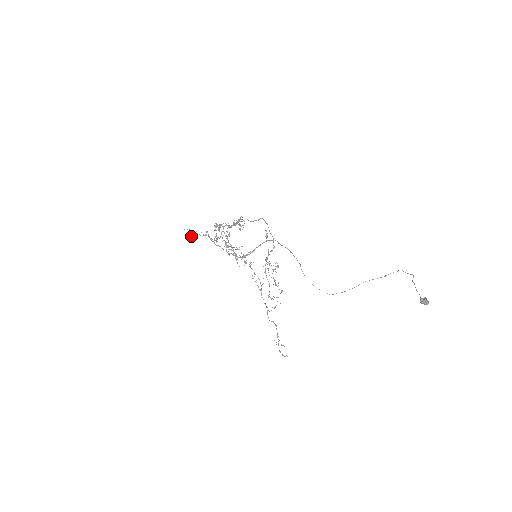
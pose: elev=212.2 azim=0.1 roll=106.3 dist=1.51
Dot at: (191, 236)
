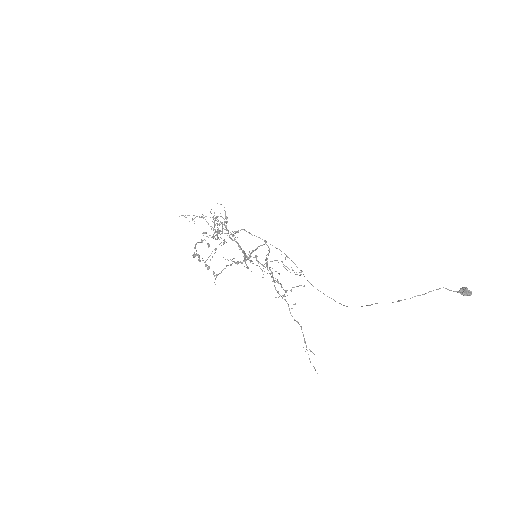
Dot at: occluded
